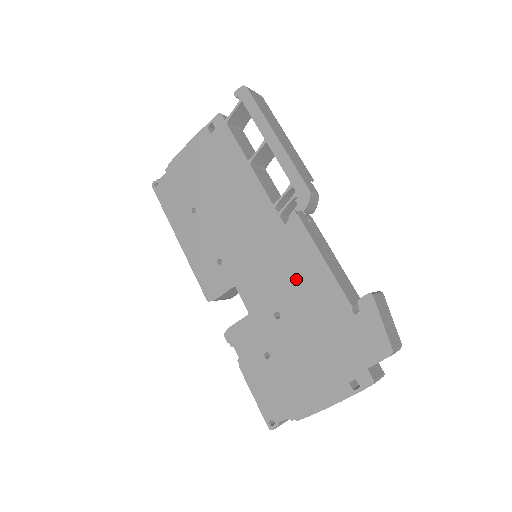
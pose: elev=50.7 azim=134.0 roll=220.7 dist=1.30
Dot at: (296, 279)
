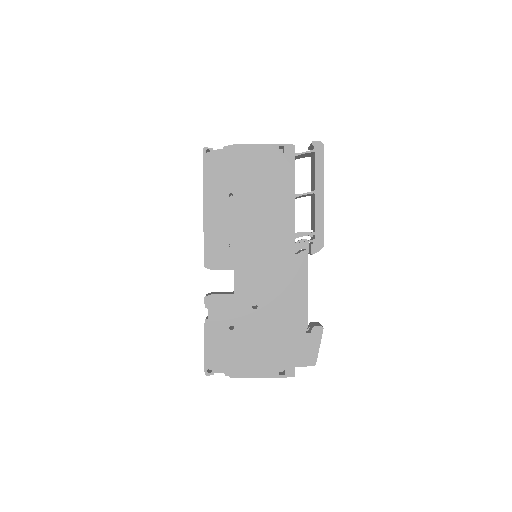
Dot at: (282, 292)
